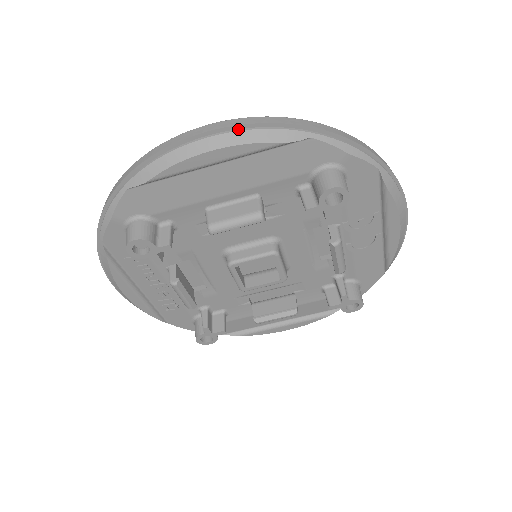
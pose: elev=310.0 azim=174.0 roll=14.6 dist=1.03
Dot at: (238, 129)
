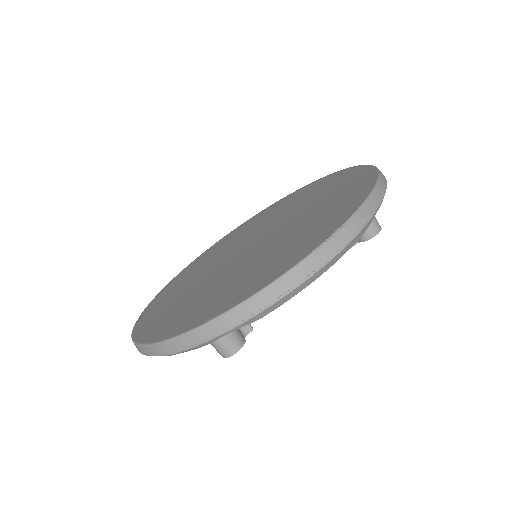
Dot at: occluded
